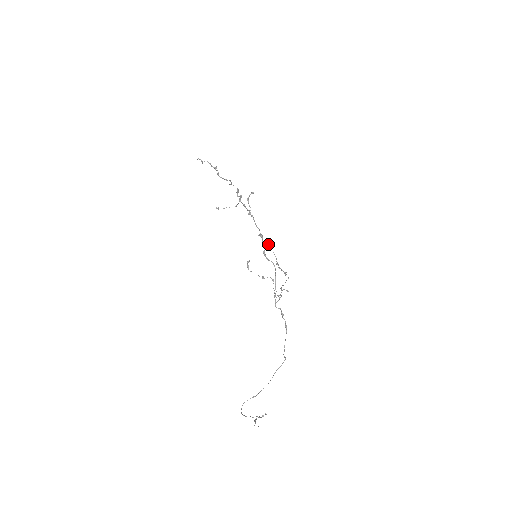
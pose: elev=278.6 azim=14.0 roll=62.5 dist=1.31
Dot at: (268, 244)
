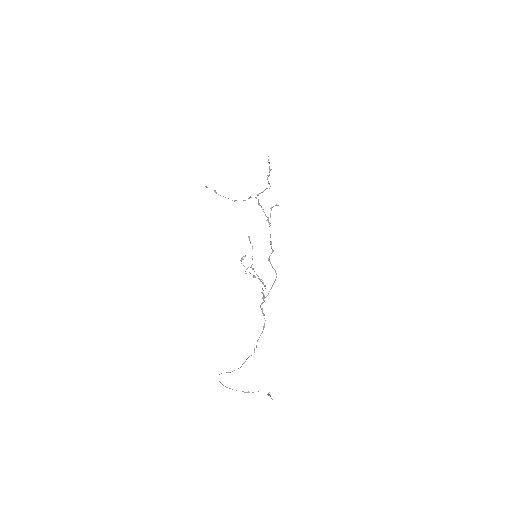
Dot at: occluded
